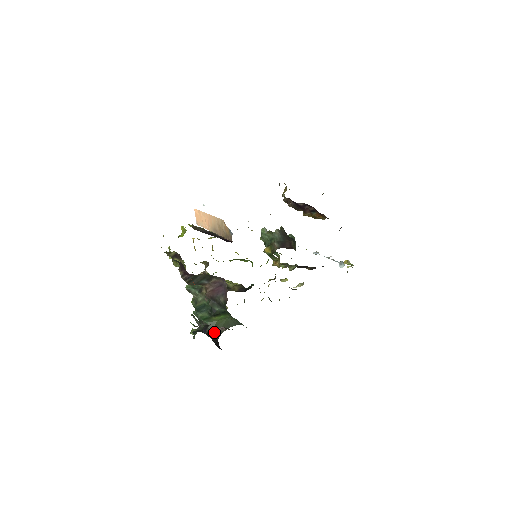
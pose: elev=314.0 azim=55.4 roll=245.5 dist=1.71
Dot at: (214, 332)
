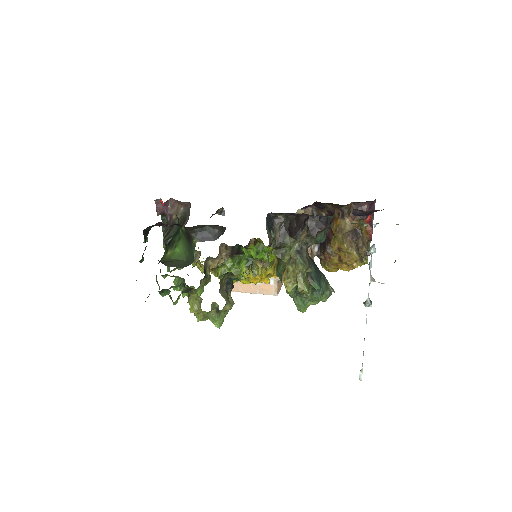
Dot at: occluded
